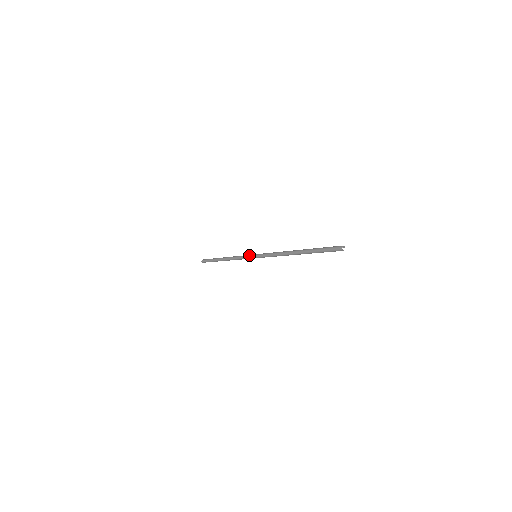
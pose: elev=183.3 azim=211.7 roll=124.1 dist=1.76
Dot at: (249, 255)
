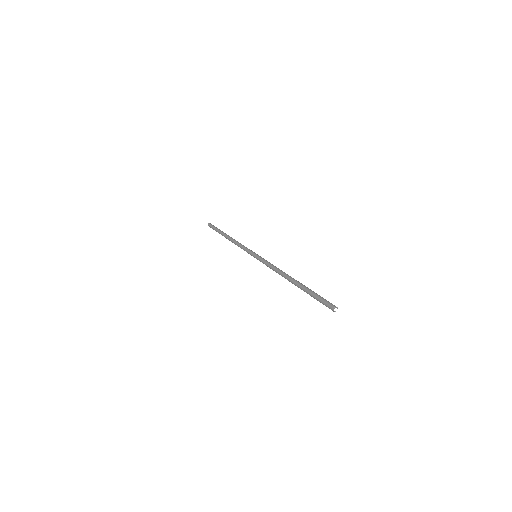
Dot at: (250, 251)
